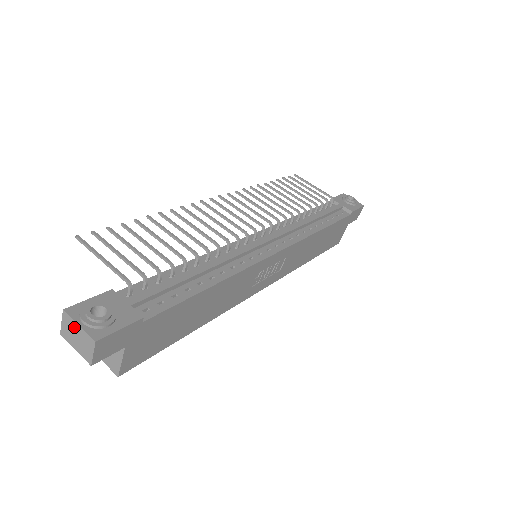
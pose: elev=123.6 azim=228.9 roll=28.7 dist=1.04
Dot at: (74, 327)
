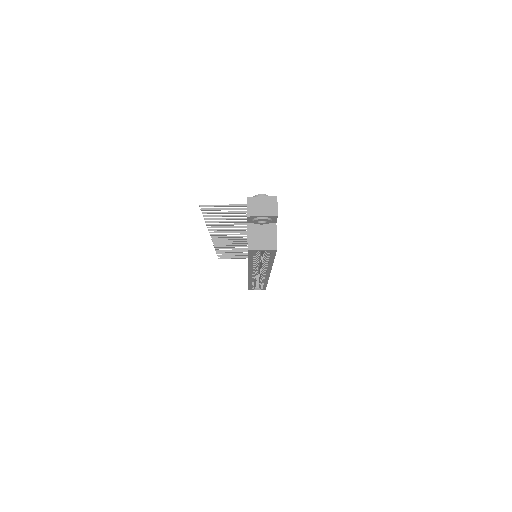
Dot at: (258, 201)
